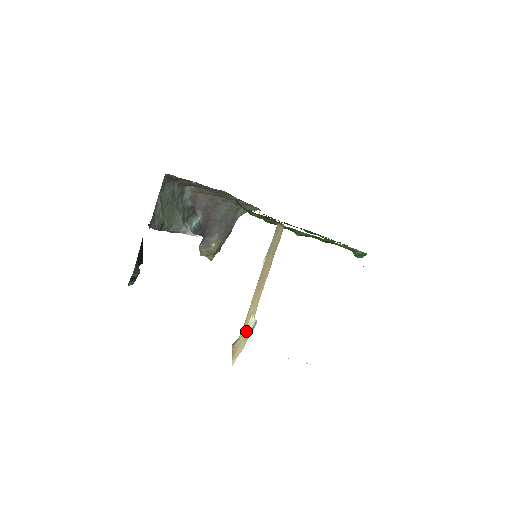
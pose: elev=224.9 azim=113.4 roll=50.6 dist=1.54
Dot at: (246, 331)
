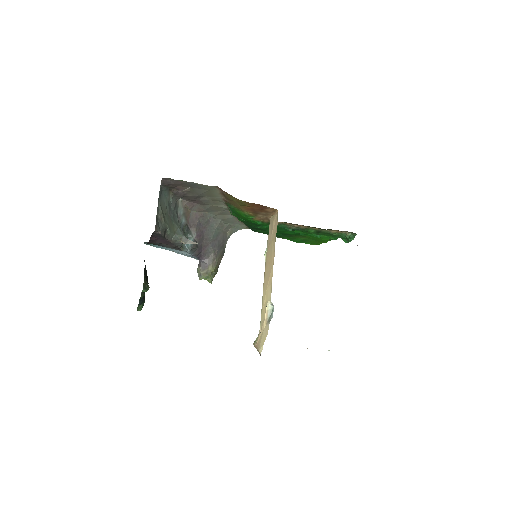
Dot at: (265, 320)
